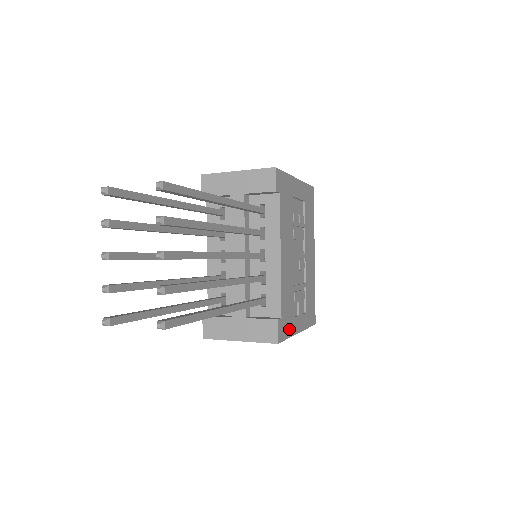
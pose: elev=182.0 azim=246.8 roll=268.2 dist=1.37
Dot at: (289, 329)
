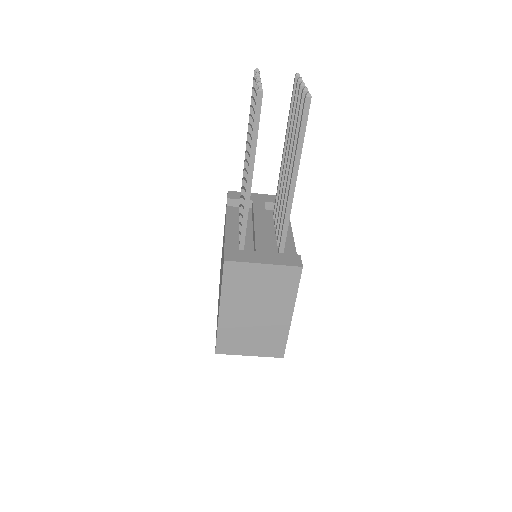
Dot at: occluded
